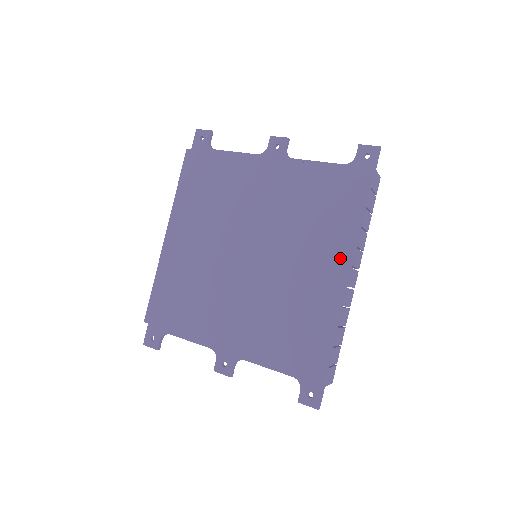
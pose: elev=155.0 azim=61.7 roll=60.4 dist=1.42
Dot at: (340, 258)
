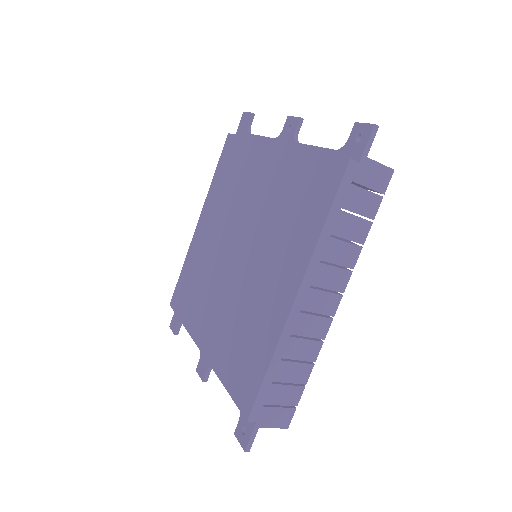
Dot at: (295, 272)
